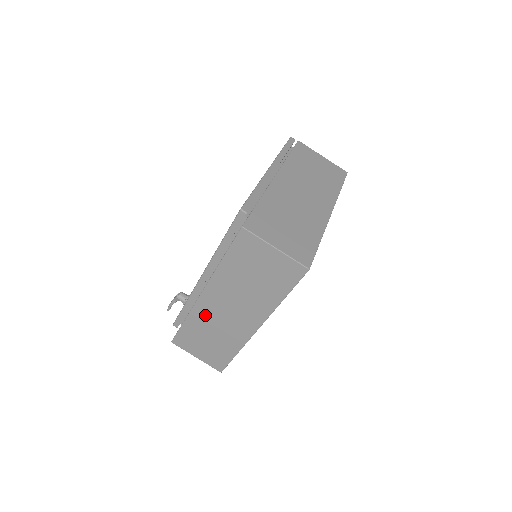
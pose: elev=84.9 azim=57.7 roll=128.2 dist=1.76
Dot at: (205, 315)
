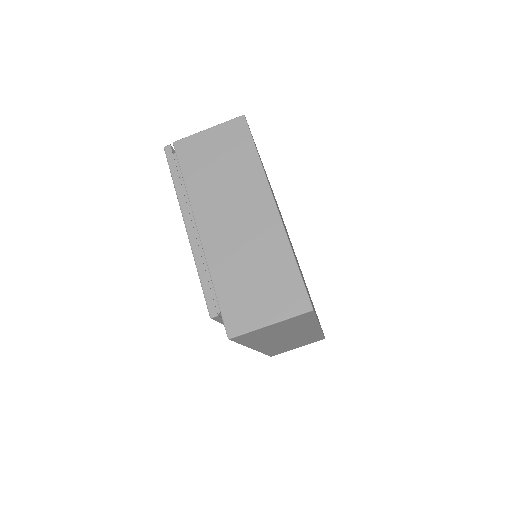
Dot at: (273, 347)
